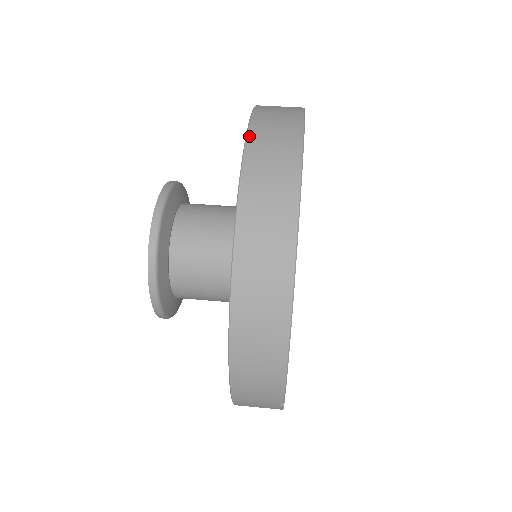
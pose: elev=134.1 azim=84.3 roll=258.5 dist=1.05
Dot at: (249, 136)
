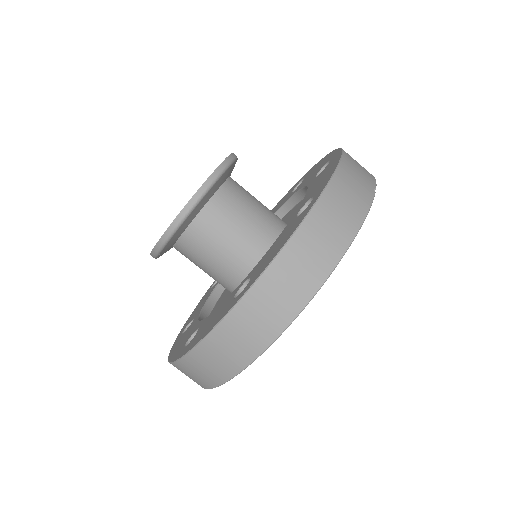
Dot at: (213, 333)
